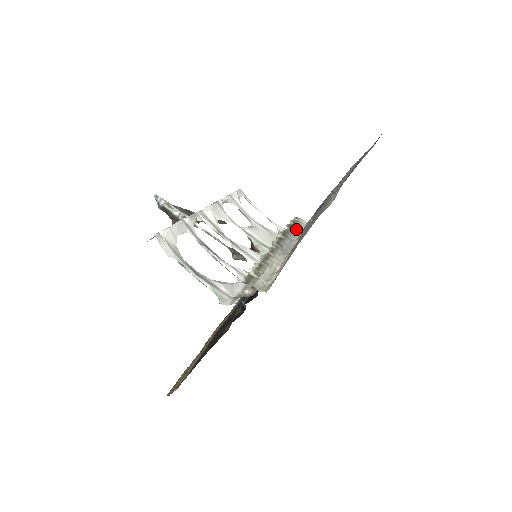
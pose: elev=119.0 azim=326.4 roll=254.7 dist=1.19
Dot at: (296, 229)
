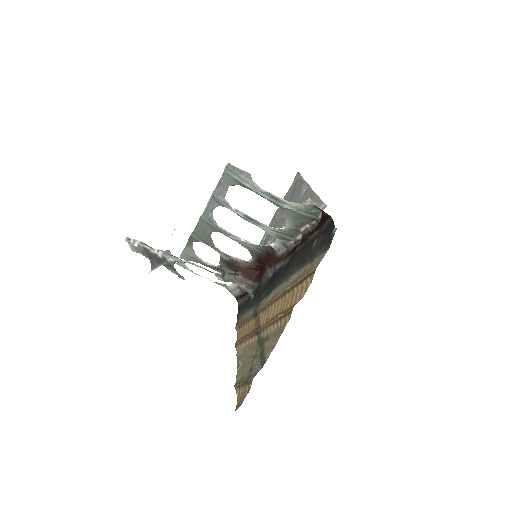
Dot at: occluded
